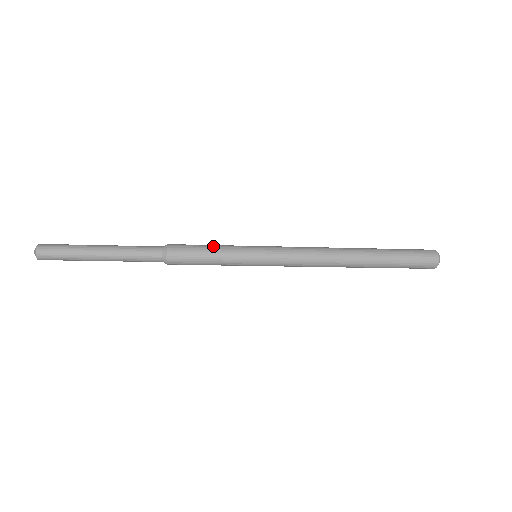
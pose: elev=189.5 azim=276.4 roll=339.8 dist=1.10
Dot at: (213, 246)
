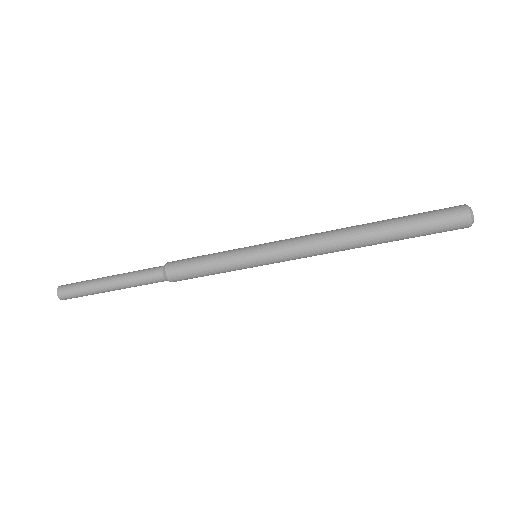
Dot at: (211, 254)
